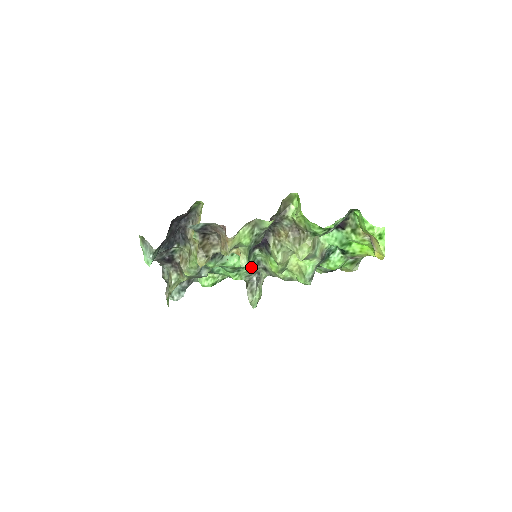
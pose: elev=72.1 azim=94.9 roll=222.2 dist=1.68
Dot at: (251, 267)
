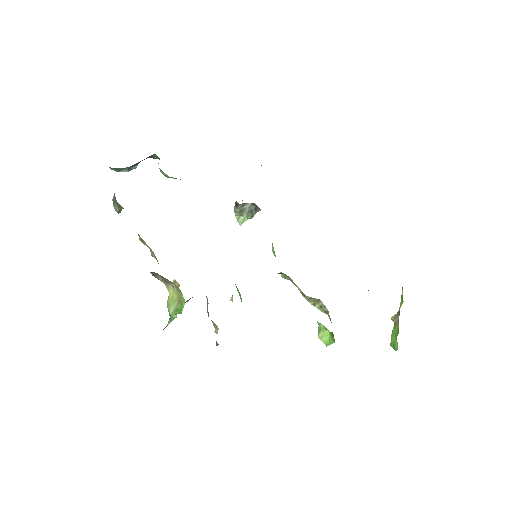
Dot at: occluded
